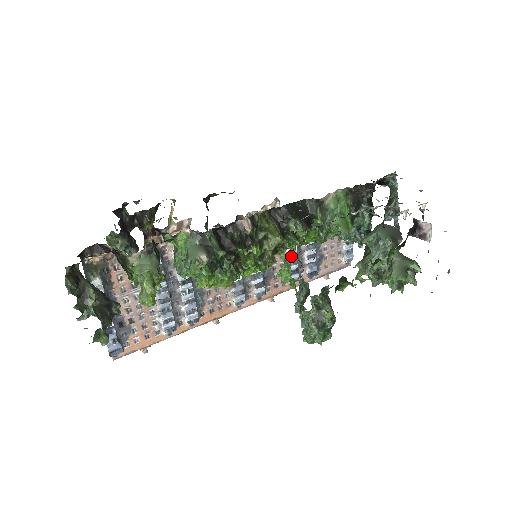
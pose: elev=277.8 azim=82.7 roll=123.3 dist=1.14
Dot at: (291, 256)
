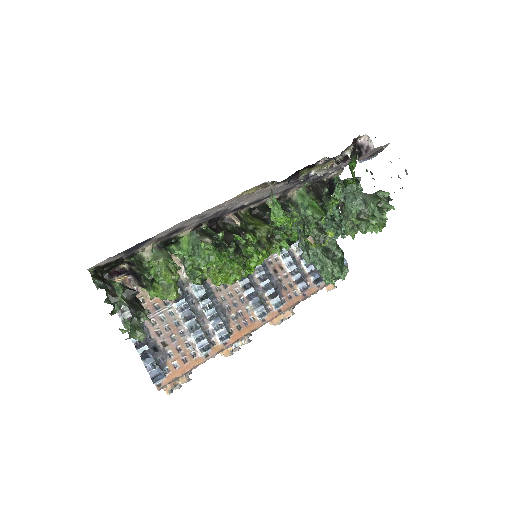
Dot at: (290, 266)
